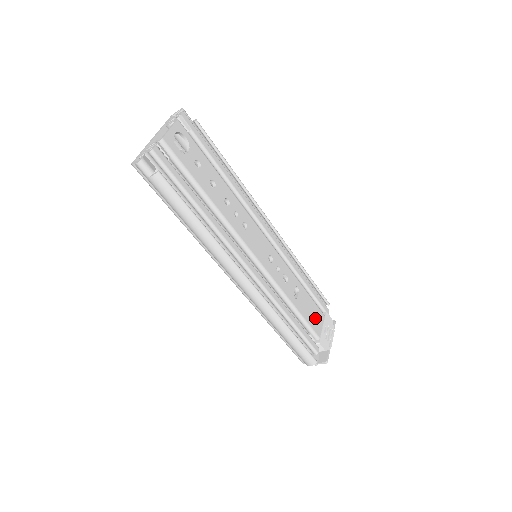
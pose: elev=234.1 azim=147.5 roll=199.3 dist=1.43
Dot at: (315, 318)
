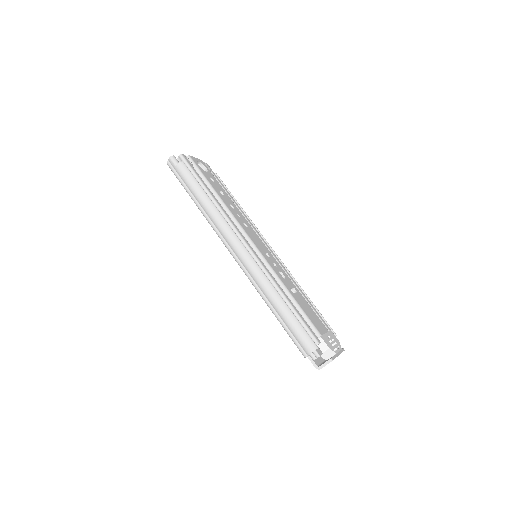
Dot at: (316, 321)
